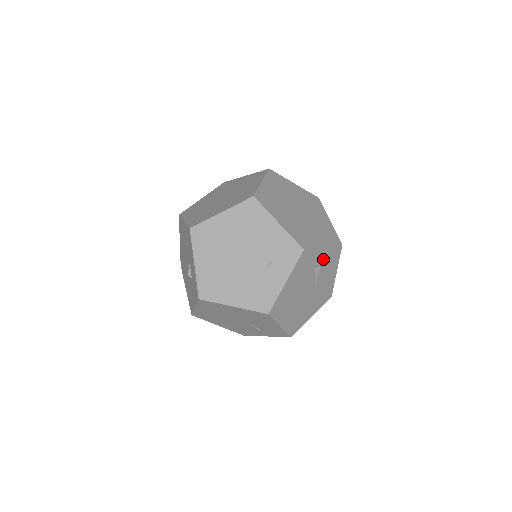
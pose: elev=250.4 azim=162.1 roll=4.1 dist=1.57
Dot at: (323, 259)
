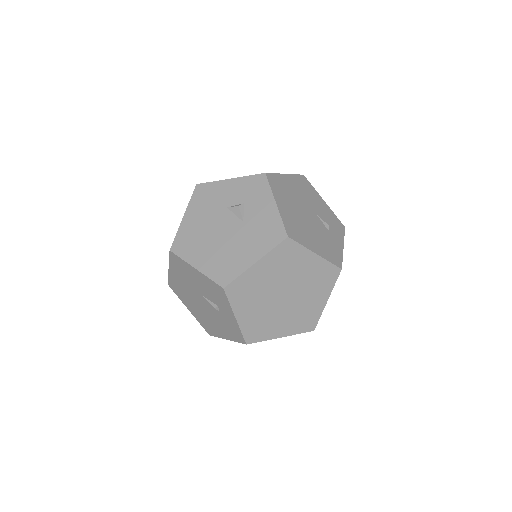
Dot at: occluded
